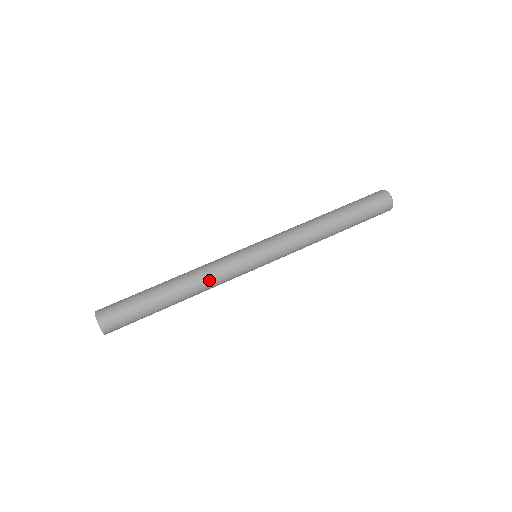
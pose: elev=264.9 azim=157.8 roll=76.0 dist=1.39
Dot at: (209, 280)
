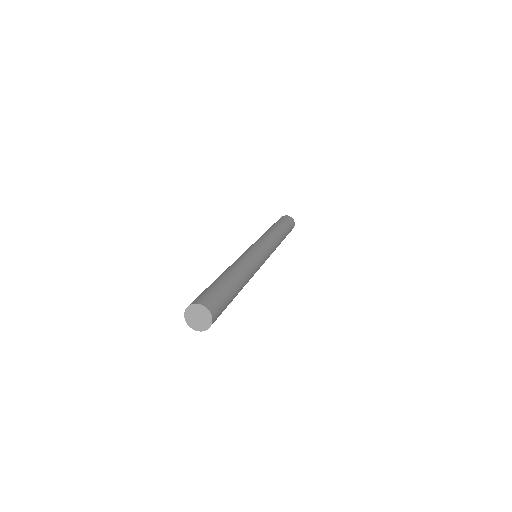
Dot at: (245, 262)
